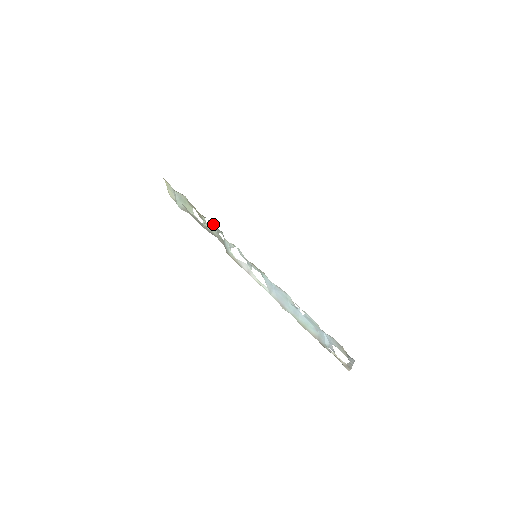
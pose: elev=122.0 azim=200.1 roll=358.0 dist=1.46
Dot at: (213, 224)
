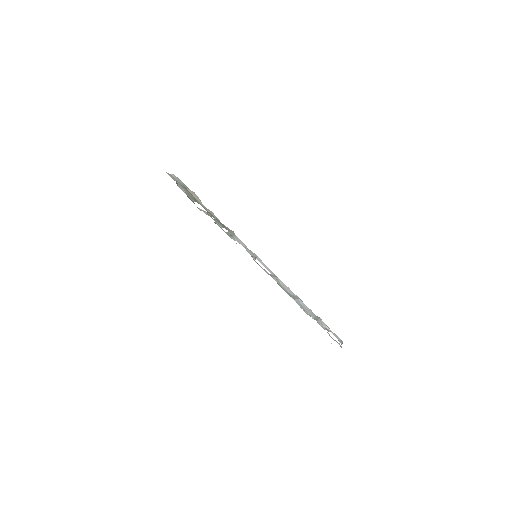
Dot at: occluded
